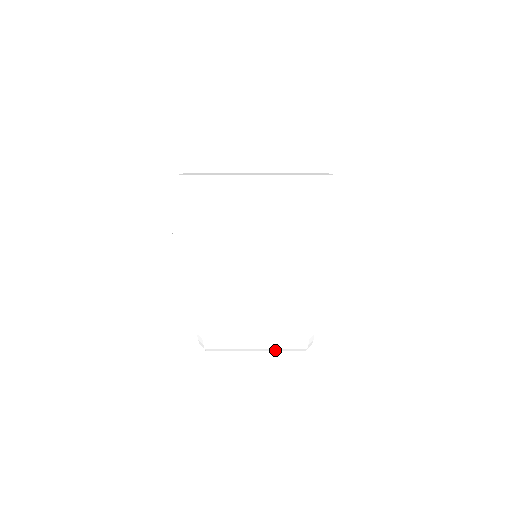
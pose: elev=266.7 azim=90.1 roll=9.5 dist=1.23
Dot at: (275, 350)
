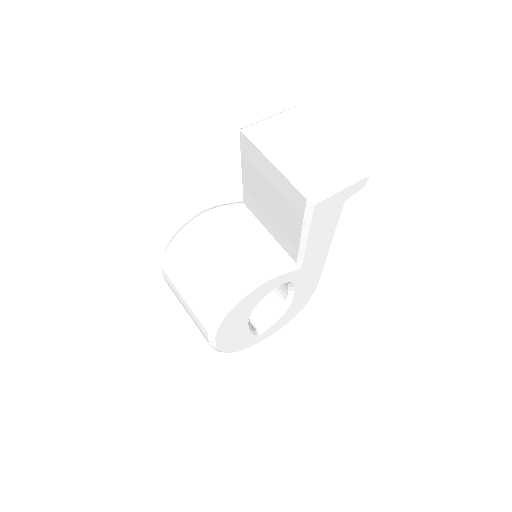
Dot at: (199, 296)
